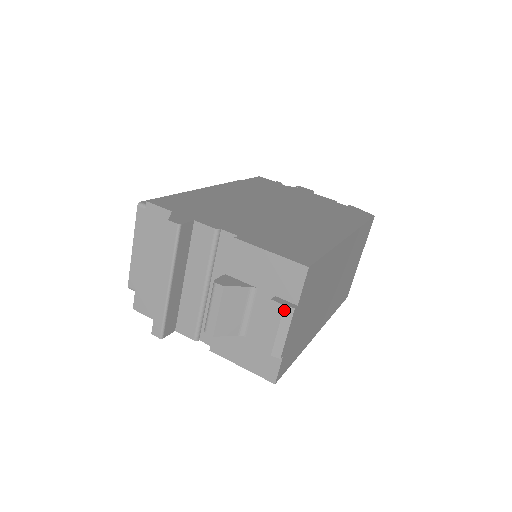
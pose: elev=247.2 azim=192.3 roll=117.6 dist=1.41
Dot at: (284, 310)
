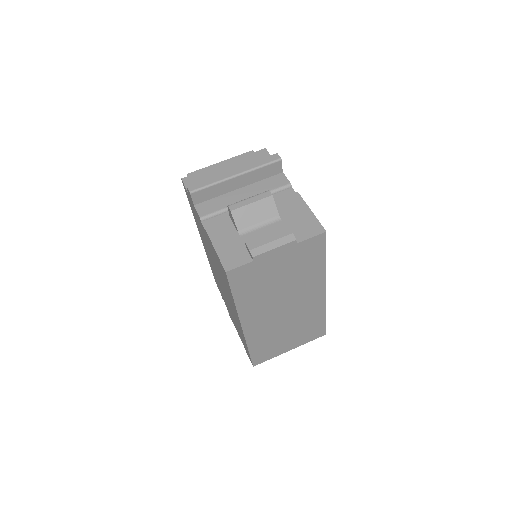
Dot at: (289, 235)
